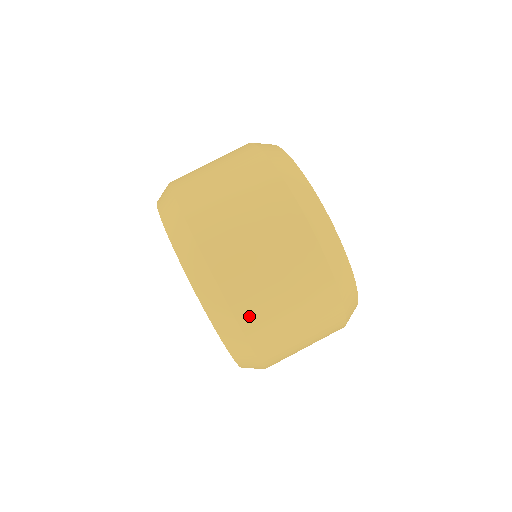
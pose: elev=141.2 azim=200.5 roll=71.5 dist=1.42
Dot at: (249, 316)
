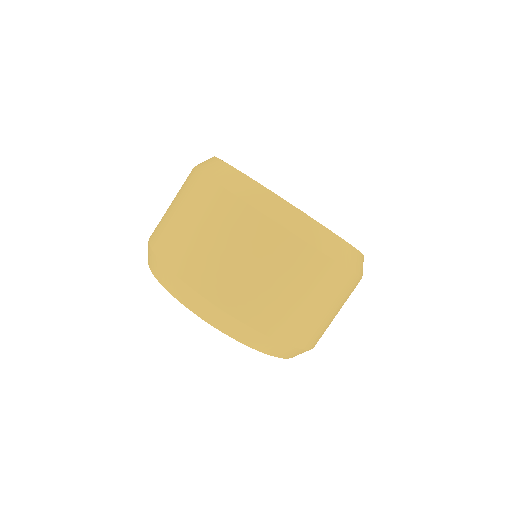
Dot at: (312, 341)
